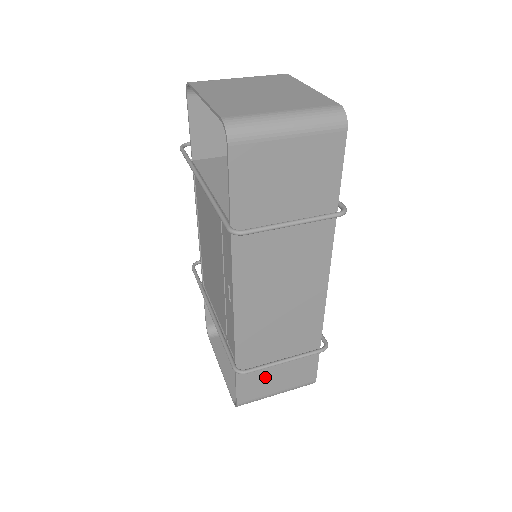
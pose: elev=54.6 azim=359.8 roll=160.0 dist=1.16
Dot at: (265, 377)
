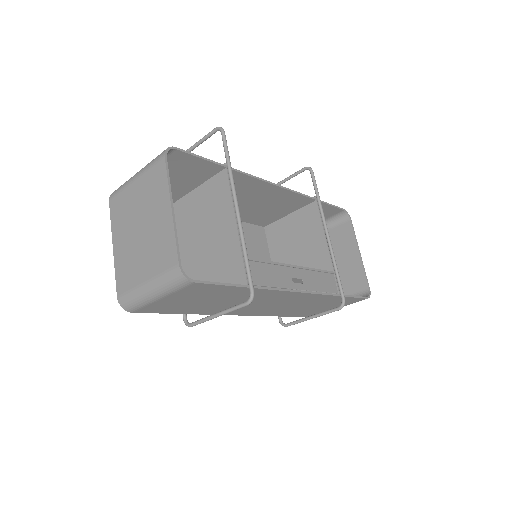
Dot at: (315, 310)
